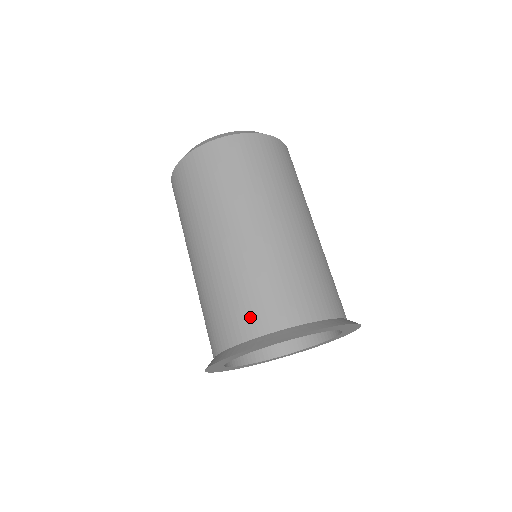
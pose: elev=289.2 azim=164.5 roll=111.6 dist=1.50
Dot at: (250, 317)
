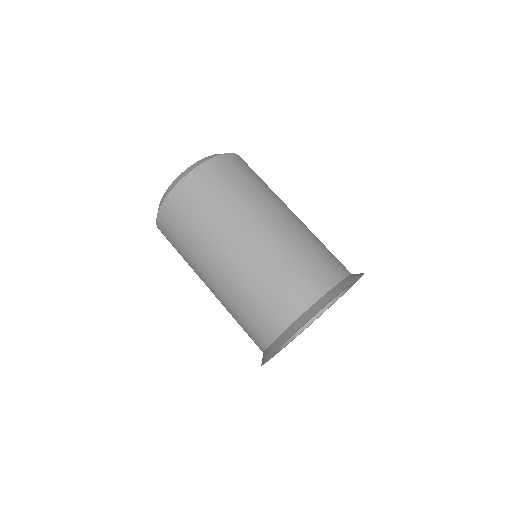
Dot at: (328, 269)
